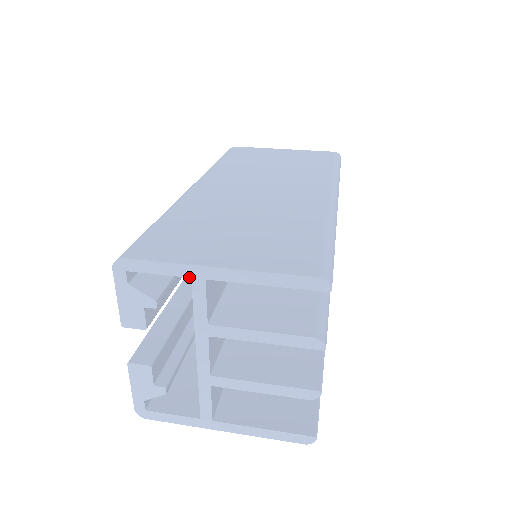
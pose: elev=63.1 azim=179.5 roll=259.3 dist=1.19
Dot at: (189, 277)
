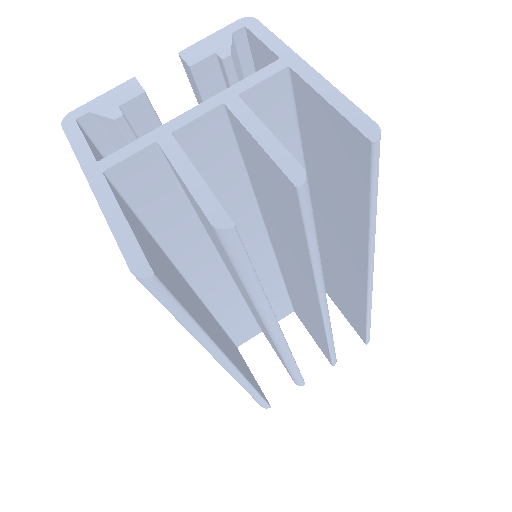
Dot at: (280, 57)
